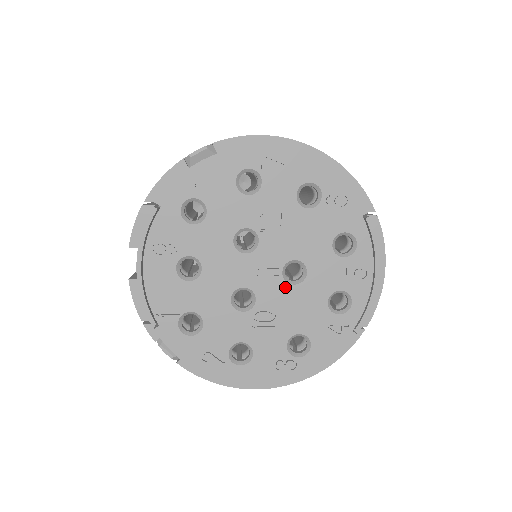
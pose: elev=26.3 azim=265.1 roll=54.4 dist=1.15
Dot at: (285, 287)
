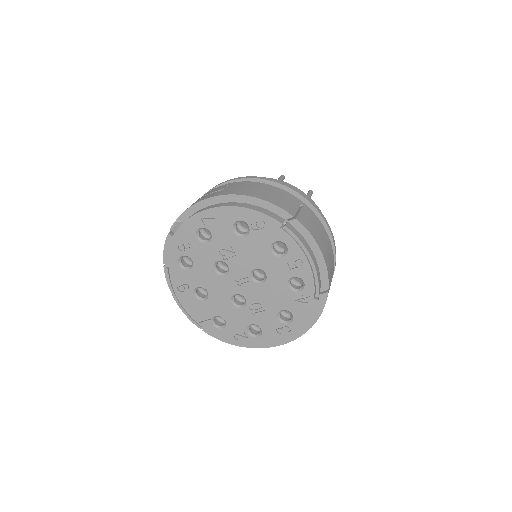
Dot at: (258, 286)
